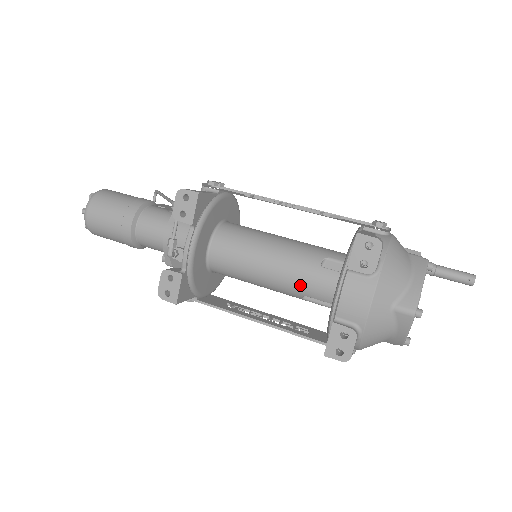
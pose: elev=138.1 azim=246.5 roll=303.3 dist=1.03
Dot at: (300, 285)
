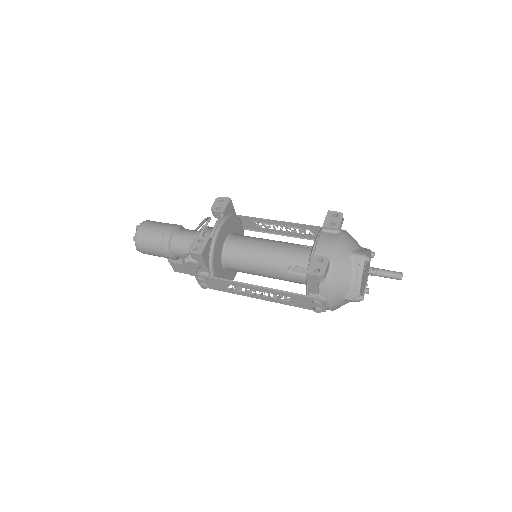
Dot at: (288, 256)
